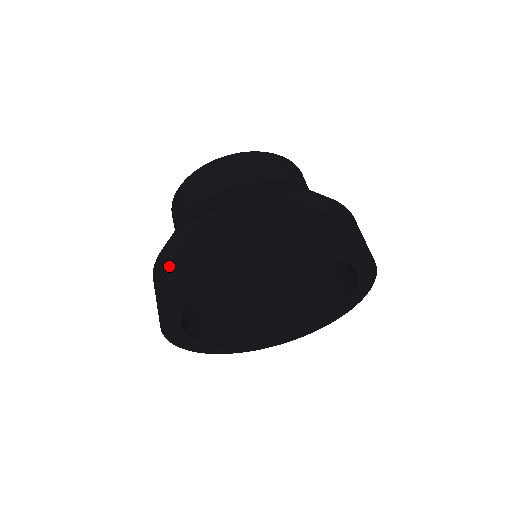
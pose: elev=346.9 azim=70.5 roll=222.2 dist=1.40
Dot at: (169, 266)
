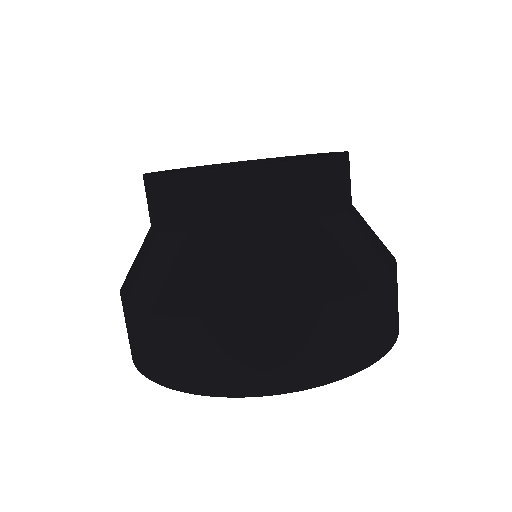
Dot at: (137, 338)
